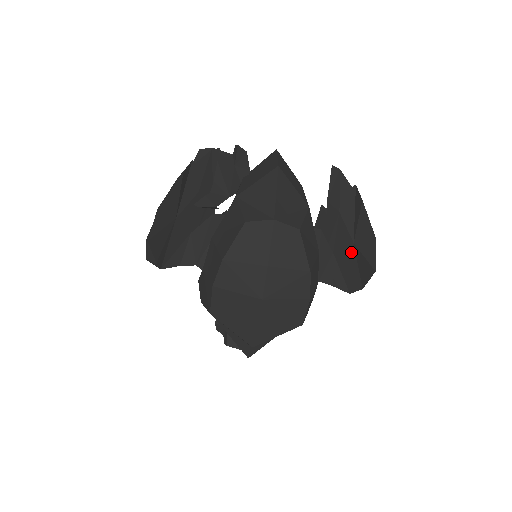
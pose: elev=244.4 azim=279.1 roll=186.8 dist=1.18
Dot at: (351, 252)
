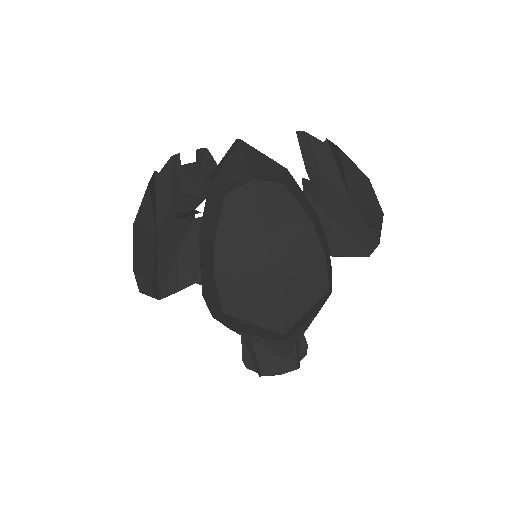
Dot at: (351, 209)
